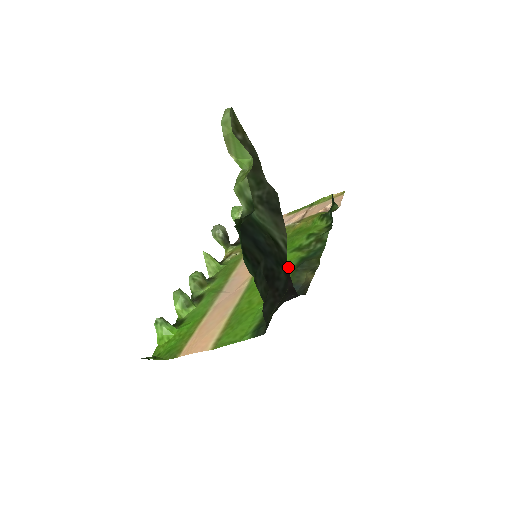
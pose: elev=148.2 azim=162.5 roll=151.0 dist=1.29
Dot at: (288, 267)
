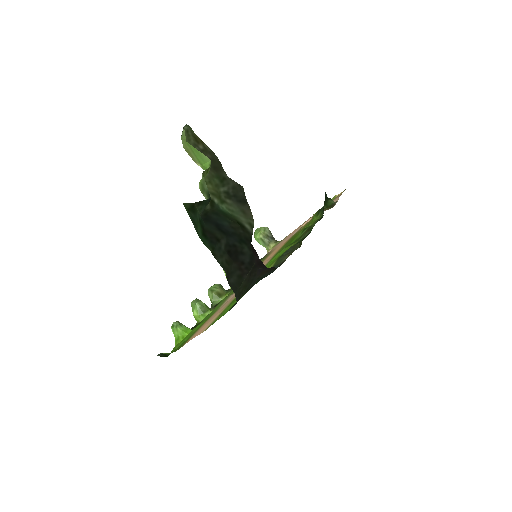
Dot at: occluded
